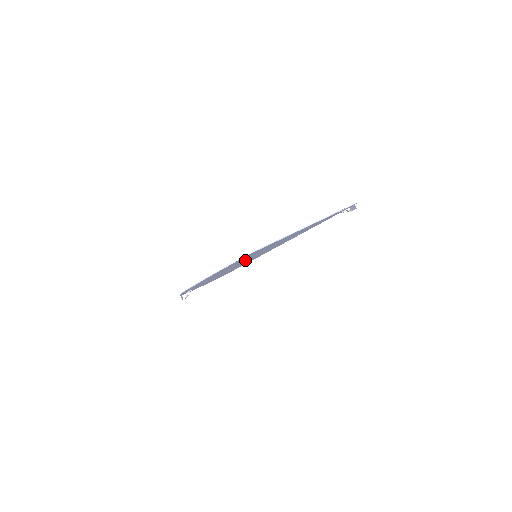
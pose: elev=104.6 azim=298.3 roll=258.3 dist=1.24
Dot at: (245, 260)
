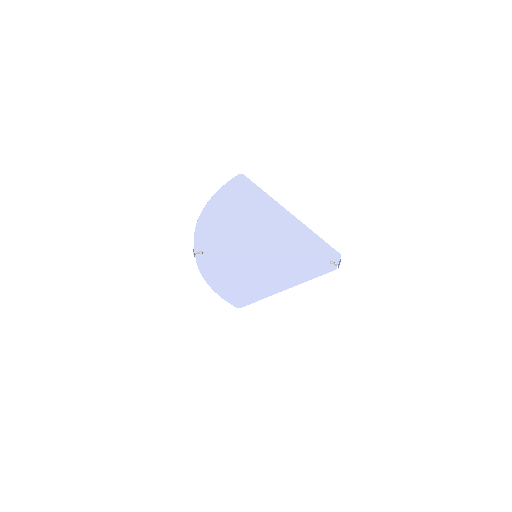
Dot at: (245, 233)
